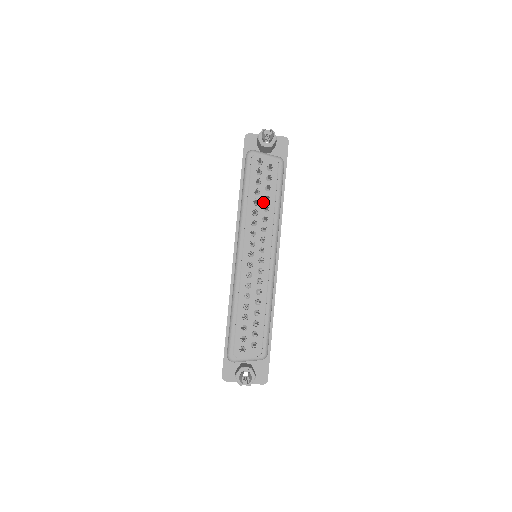
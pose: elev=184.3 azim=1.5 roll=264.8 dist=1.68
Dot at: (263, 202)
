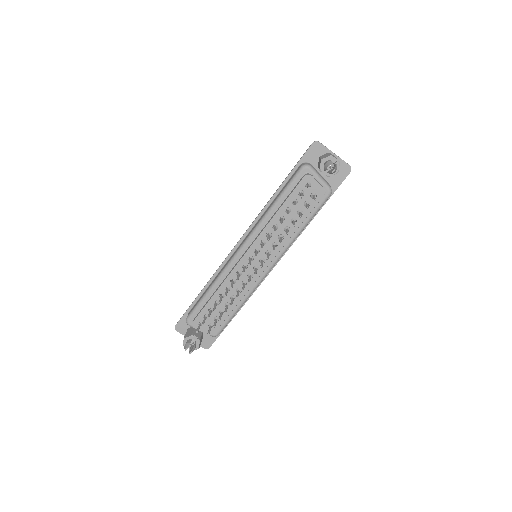
Dot at: (288, 222)
